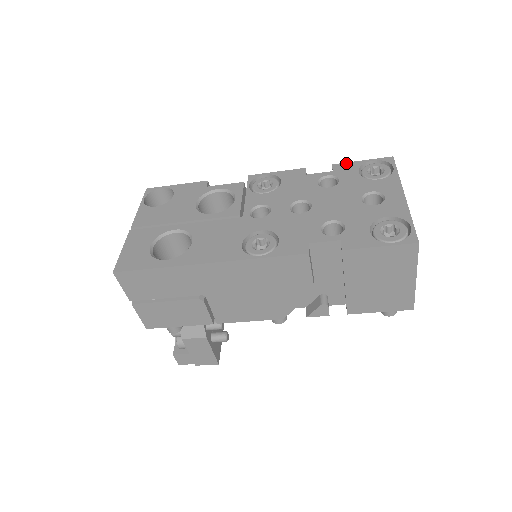
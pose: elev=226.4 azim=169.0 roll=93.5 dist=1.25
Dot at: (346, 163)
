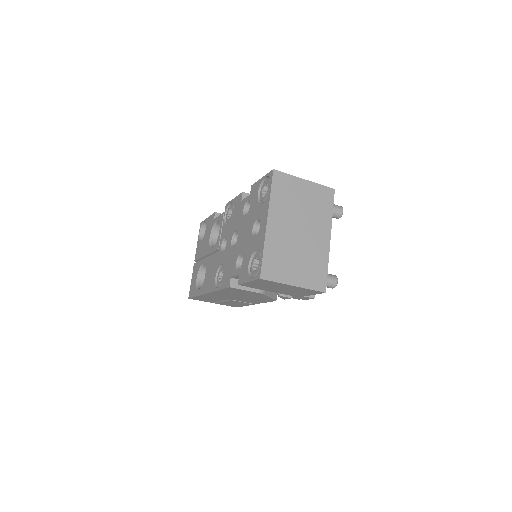
Dot at: (255, 183)
